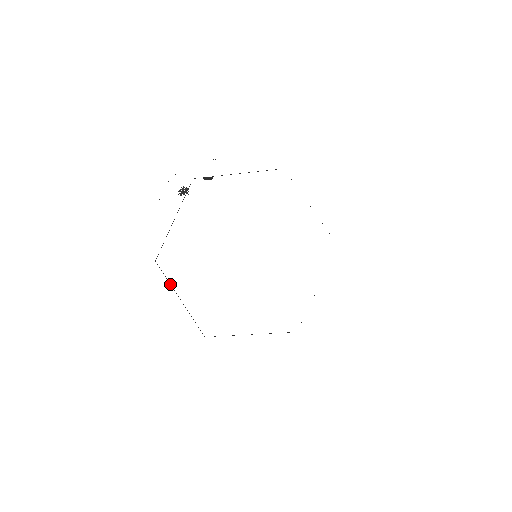
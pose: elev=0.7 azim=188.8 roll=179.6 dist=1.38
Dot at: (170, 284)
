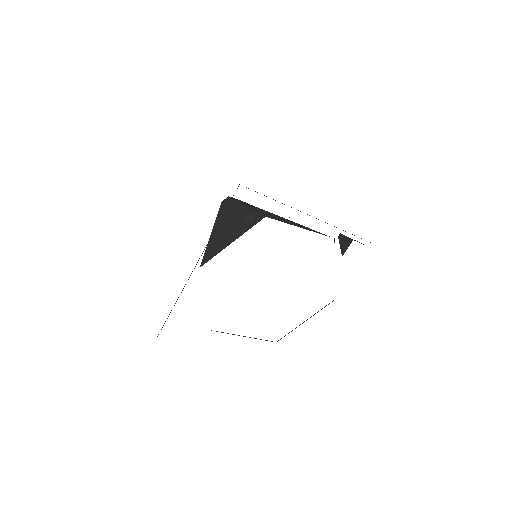
Dot at: occluded
